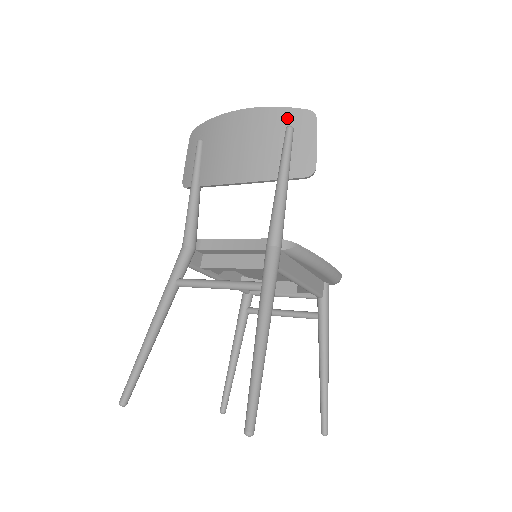
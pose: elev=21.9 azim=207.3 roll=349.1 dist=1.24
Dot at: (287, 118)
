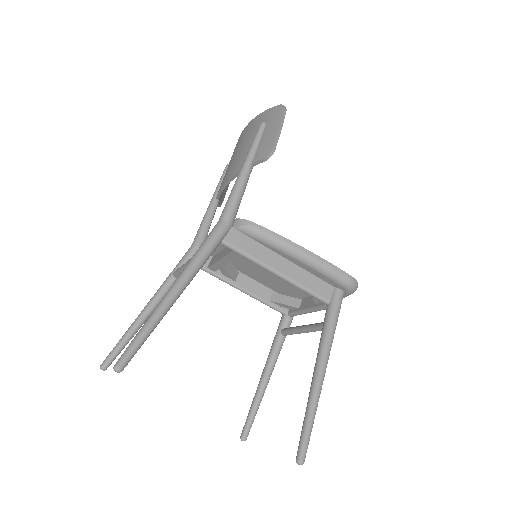
Dot at: (265, 118)
